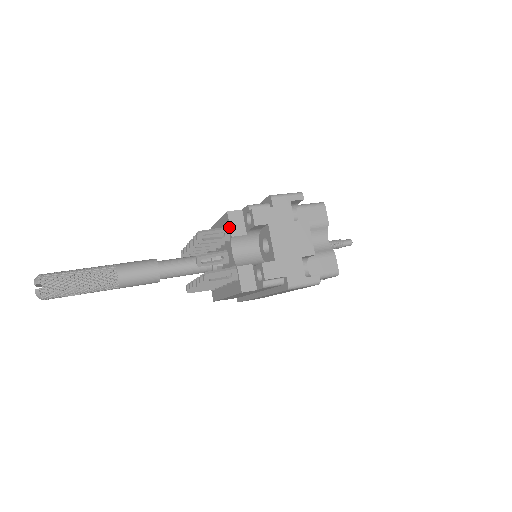
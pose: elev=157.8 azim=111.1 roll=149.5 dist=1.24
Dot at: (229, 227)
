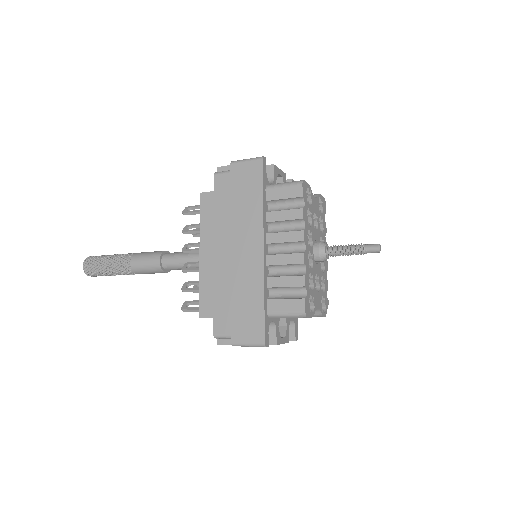
Dot at: occluded
